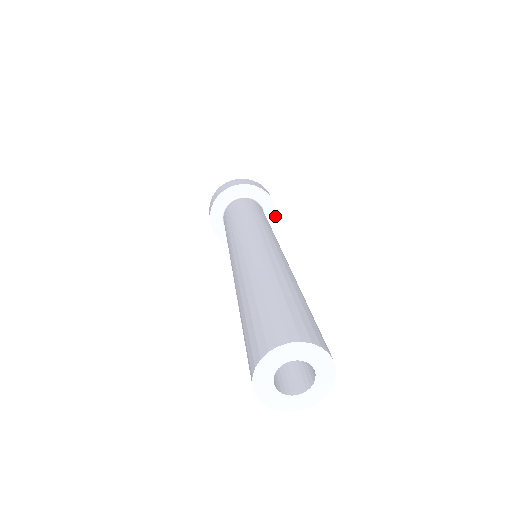
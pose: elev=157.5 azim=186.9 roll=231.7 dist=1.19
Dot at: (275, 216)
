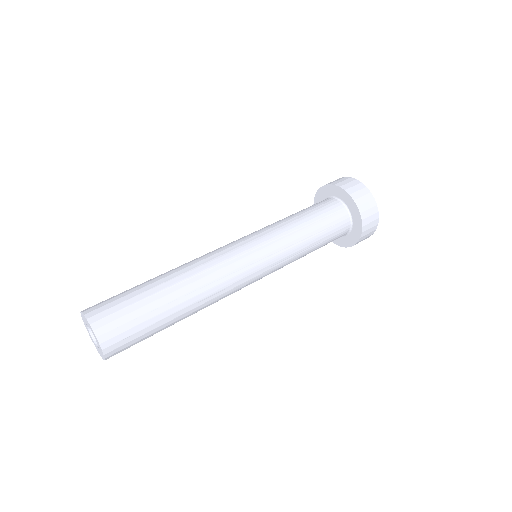
Dot at: (359, 237)
